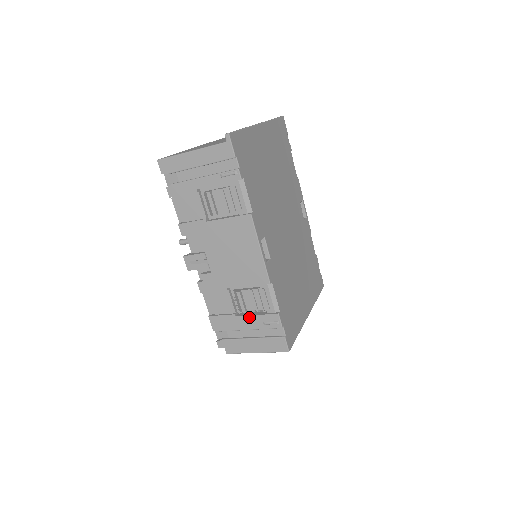
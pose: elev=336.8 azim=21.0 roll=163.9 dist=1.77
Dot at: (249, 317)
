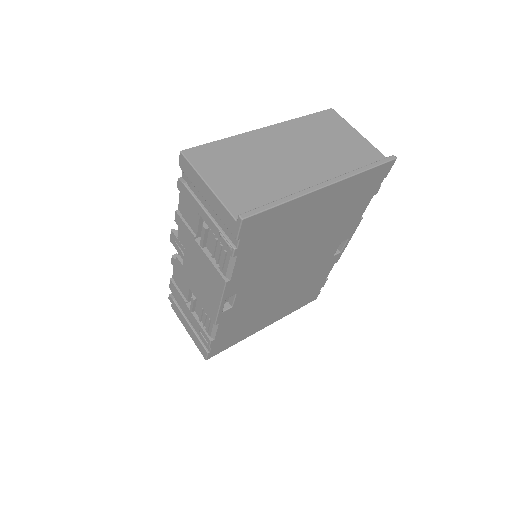
Dot at: (193, 316)
